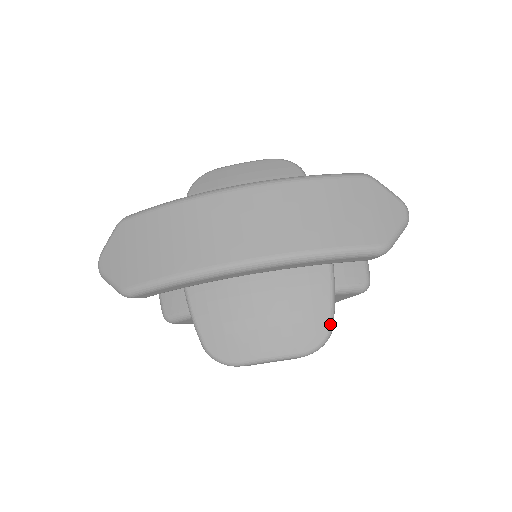
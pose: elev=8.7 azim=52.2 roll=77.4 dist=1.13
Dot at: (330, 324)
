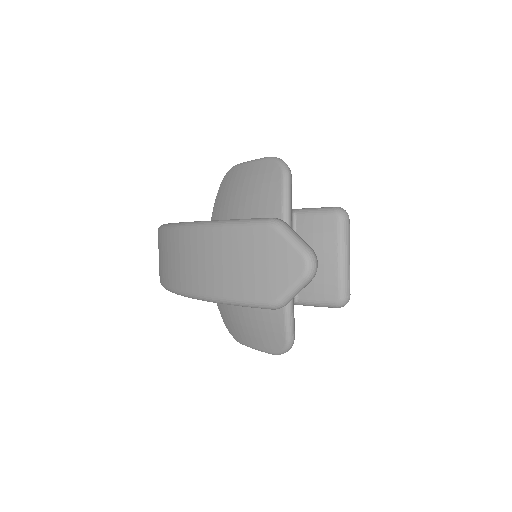
Dot at: (286, 338)
